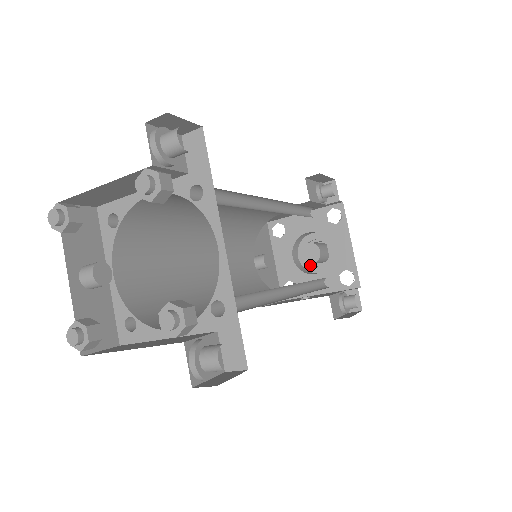
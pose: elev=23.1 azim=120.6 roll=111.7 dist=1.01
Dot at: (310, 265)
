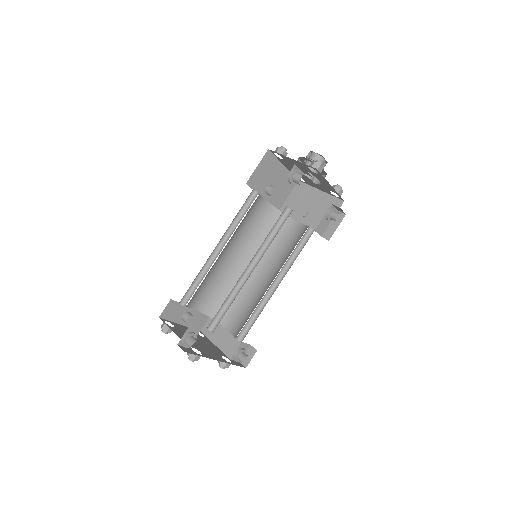
Dot at: occluded
